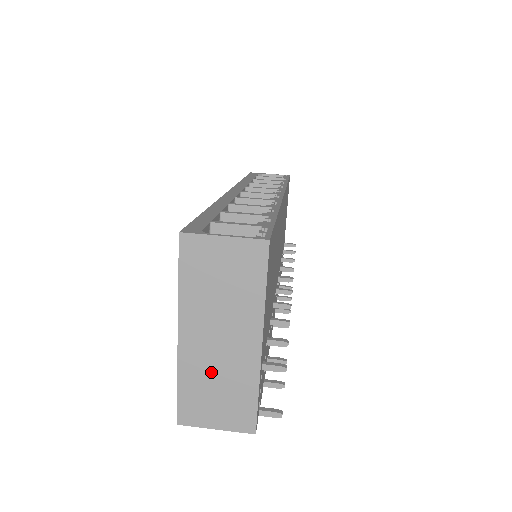
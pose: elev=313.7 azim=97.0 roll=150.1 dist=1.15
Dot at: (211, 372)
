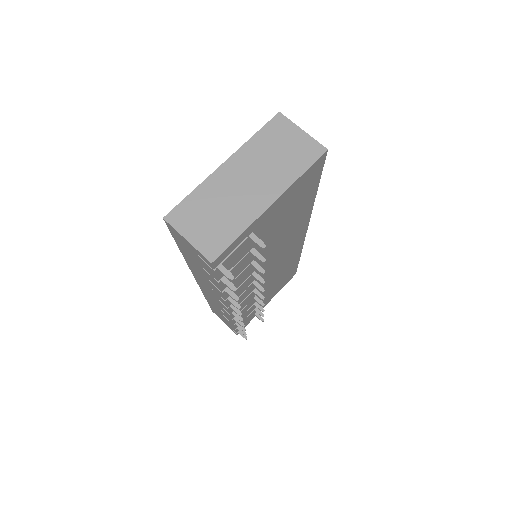
Dot at: (222, 199)
